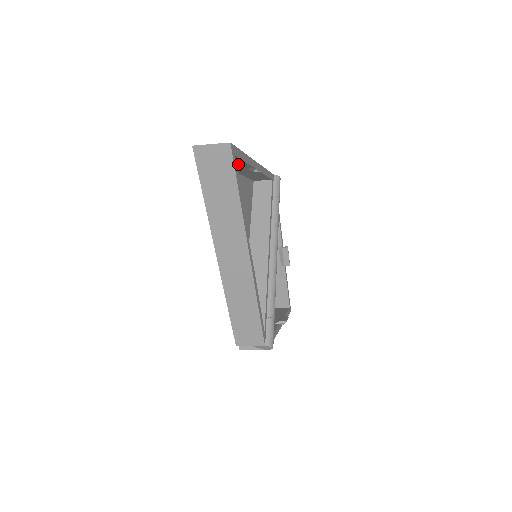
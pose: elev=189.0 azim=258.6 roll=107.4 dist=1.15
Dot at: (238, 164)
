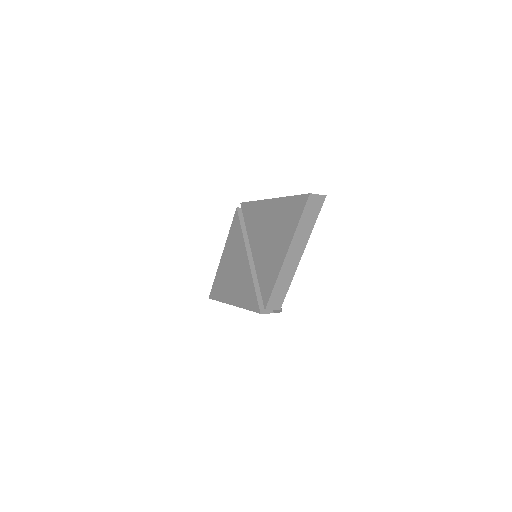
Dot at: occluded
